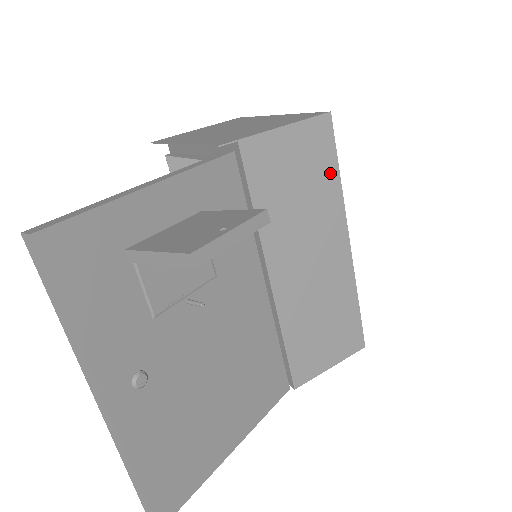
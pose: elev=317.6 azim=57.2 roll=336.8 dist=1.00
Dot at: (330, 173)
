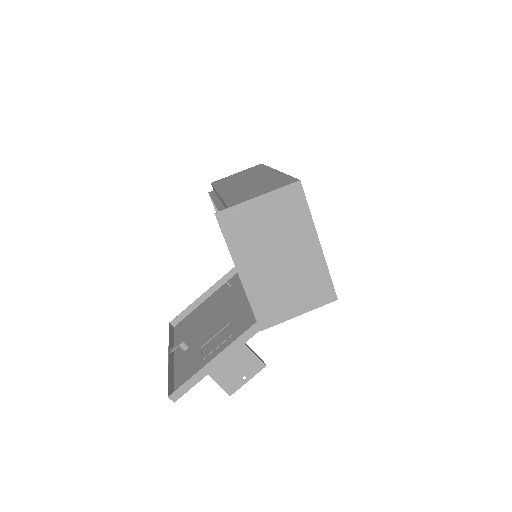
Dot at: occluded
